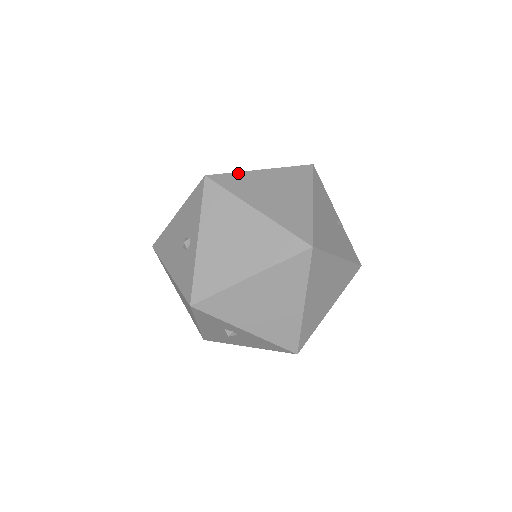
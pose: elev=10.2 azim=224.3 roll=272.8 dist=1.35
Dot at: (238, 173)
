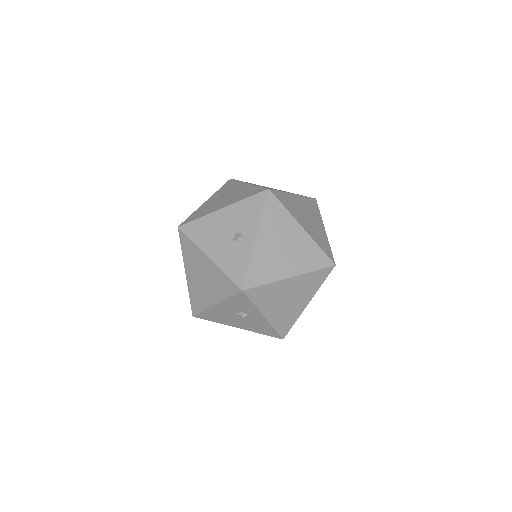
Dot at: (284, 193)
